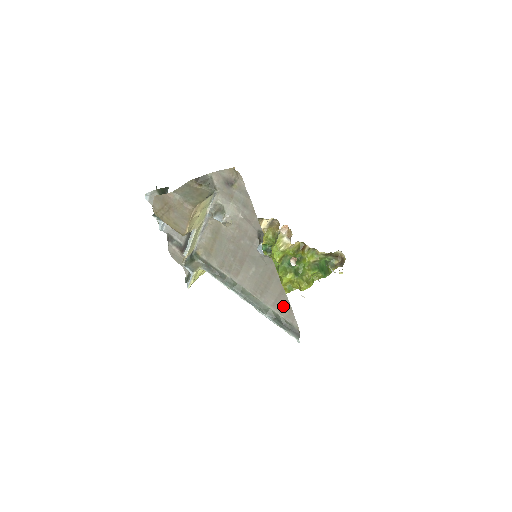
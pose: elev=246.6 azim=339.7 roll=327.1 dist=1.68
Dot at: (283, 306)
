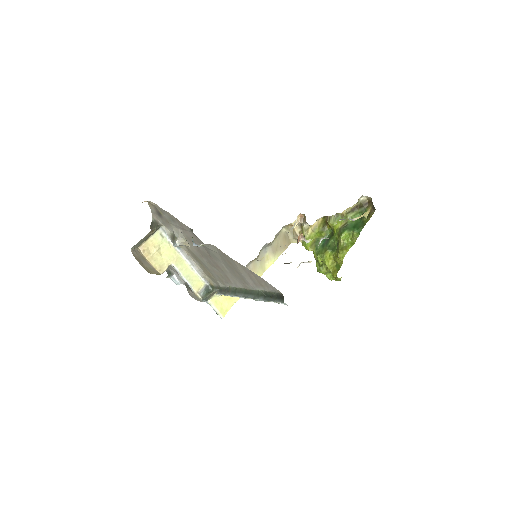
Dot at: (257, 280)
